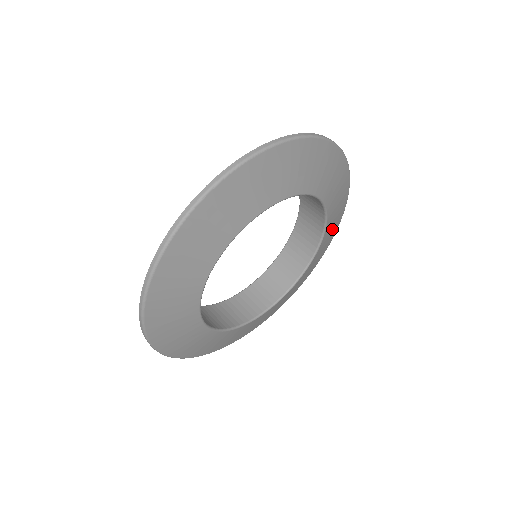
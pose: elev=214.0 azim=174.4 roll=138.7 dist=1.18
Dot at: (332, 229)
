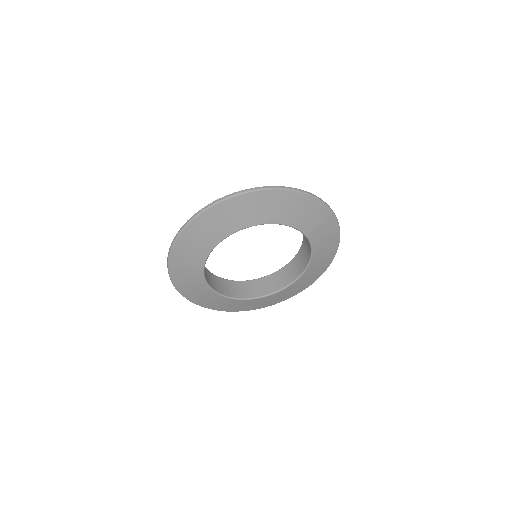
Dot at: (274, 299)
